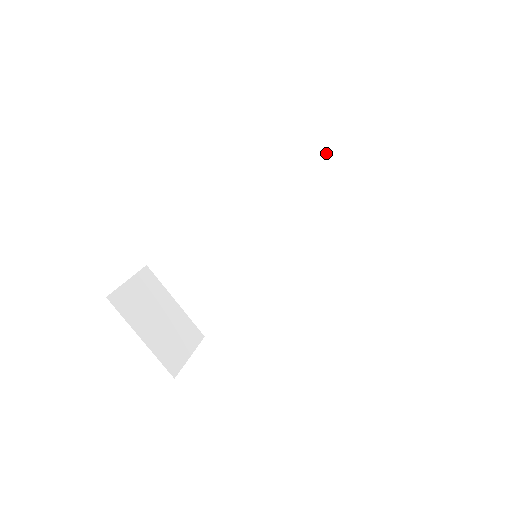
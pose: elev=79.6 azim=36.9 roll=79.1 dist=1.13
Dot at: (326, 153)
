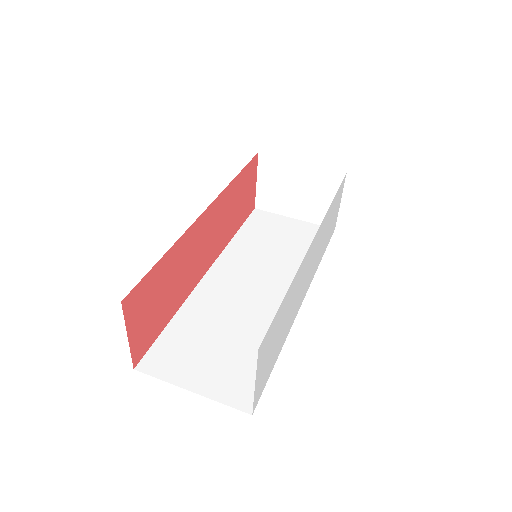
Dot at: (255, 227)
